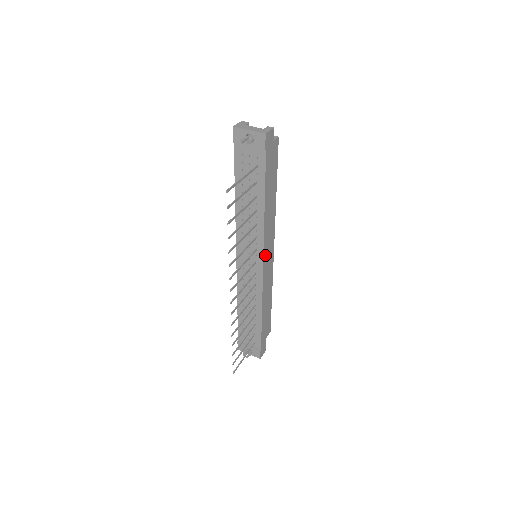
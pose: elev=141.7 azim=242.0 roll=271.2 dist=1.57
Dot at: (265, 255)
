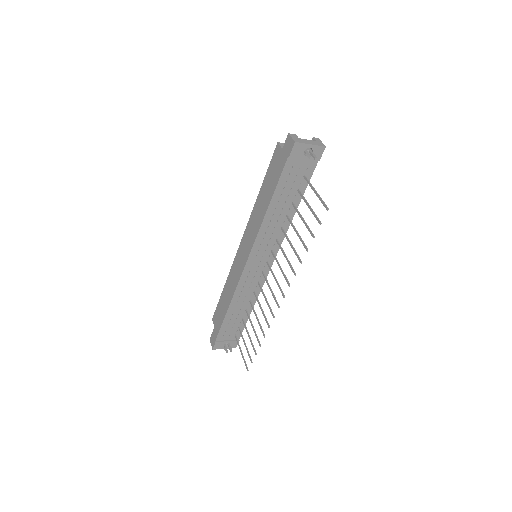
Dot at: occluded
